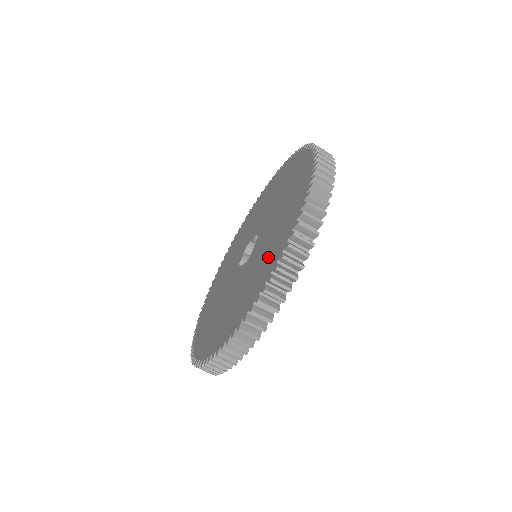
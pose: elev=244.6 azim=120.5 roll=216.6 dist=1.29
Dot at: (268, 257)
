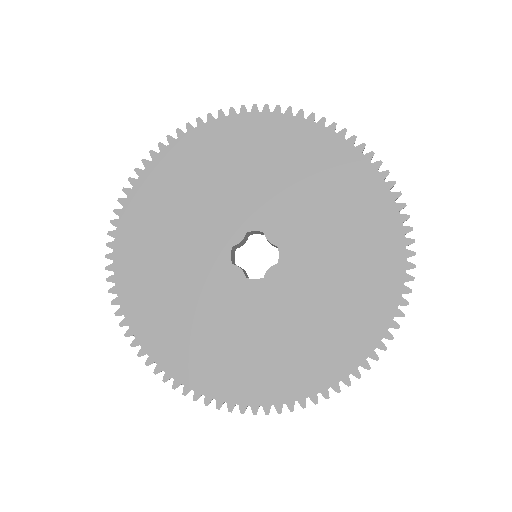
Dot at: (286, 362)
